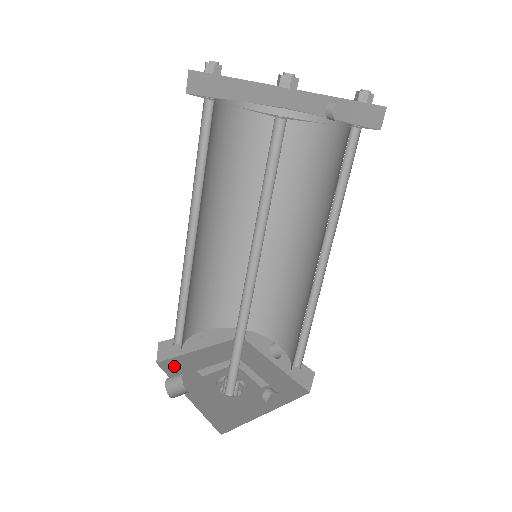
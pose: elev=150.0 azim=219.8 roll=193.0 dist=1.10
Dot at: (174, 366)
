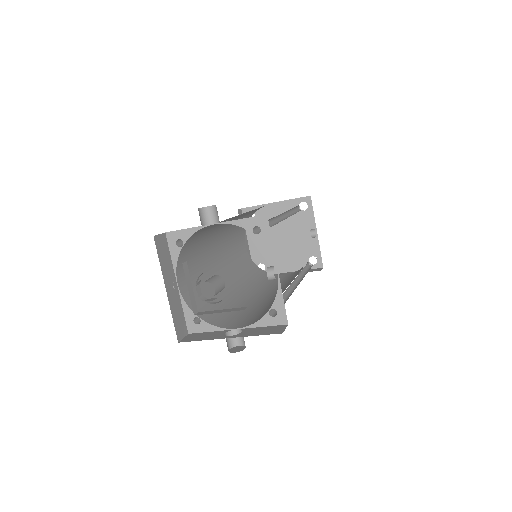
Dot at: occluded
